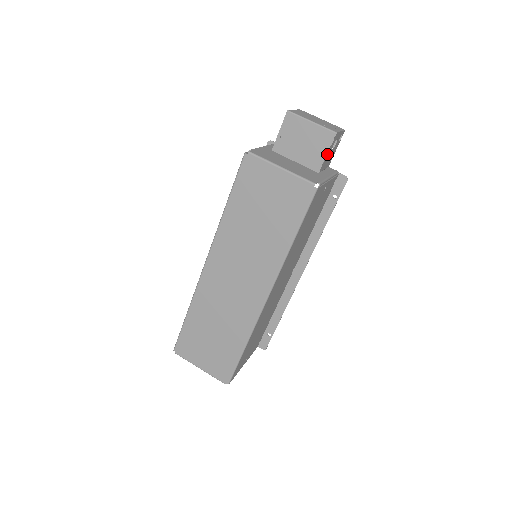
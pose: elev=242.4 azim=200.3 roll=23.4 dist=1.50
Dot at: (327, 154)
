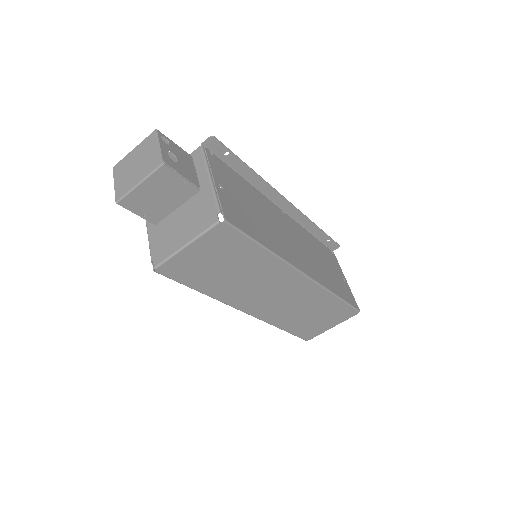
Dot at: (183, 176)
